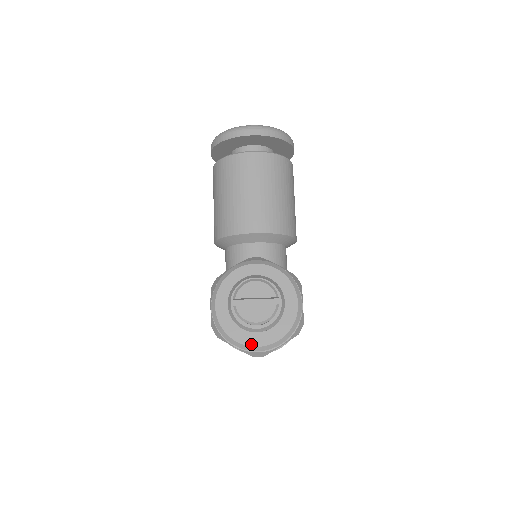
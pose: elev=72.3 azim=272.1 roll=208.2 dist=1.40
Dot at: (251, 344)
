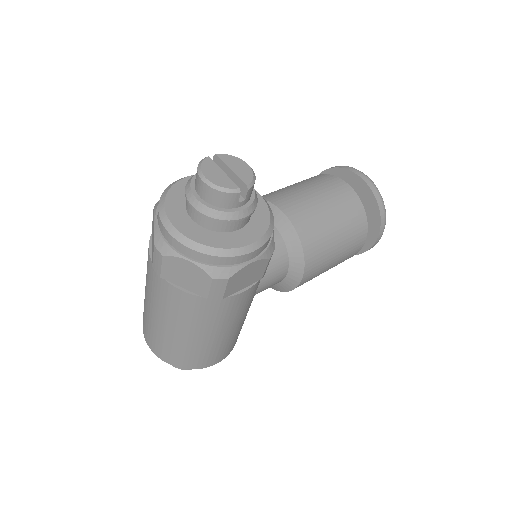
Dot at: (171, 218)
